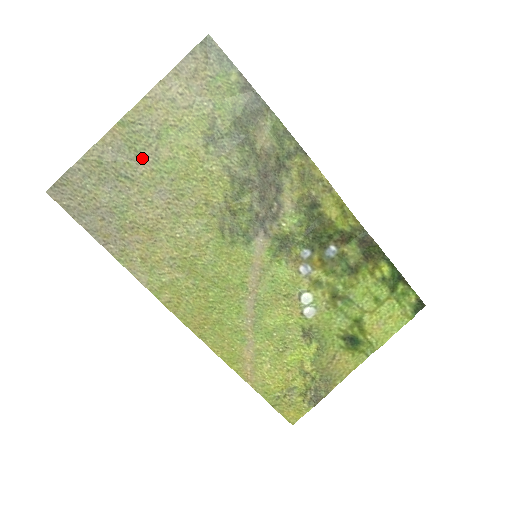
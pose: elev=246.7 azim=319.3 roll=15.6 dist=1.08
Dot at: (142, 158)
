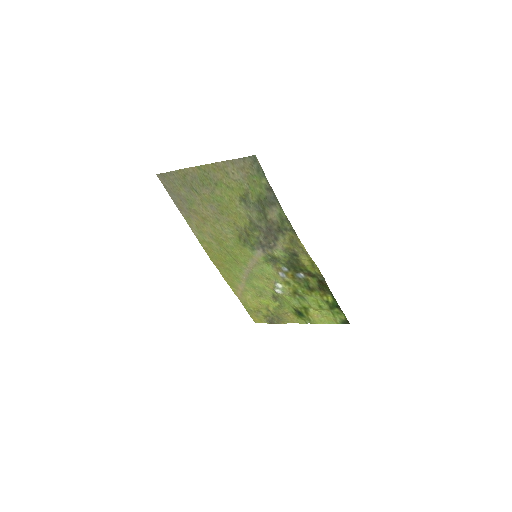
Dot at: (206, 188)
